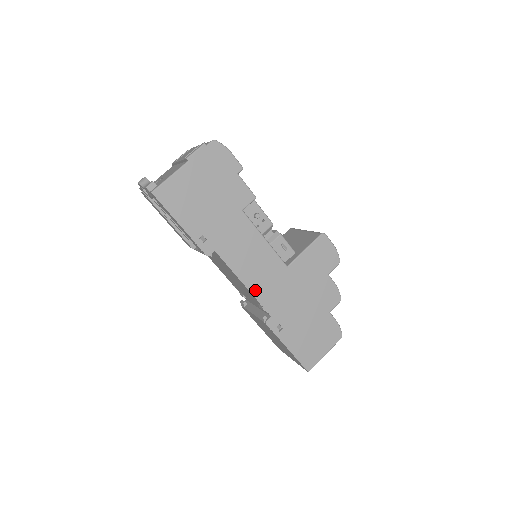
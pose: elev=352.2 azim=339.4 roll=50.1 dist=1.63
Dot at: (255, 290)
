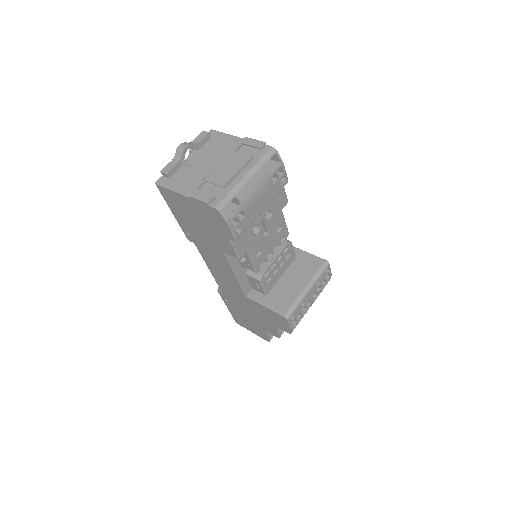
Dot at: (216, 278)
